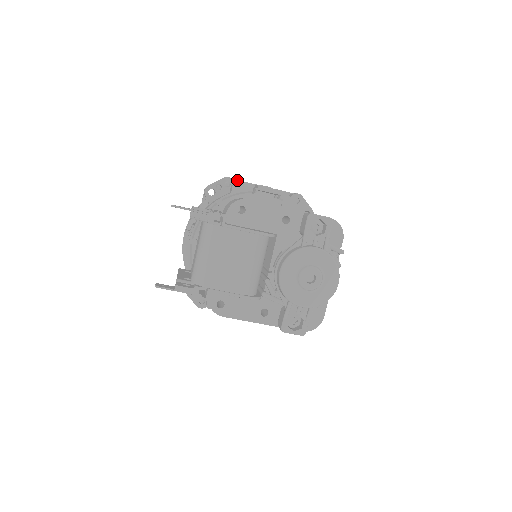
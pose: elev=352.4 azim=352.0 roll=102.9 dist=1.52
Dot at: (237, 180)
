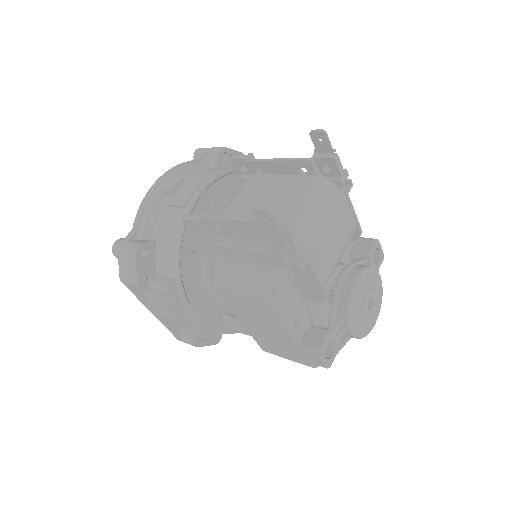
Dot at: occluded
